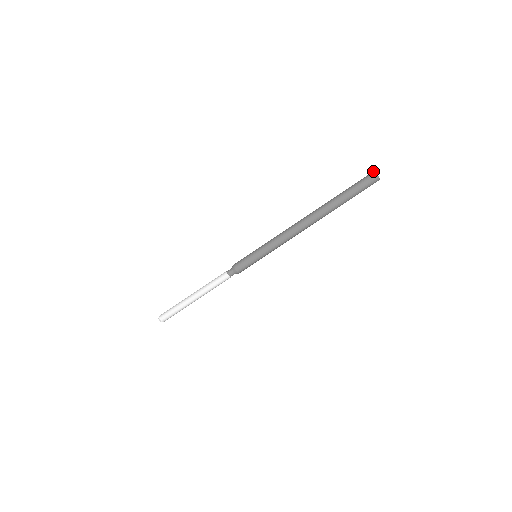
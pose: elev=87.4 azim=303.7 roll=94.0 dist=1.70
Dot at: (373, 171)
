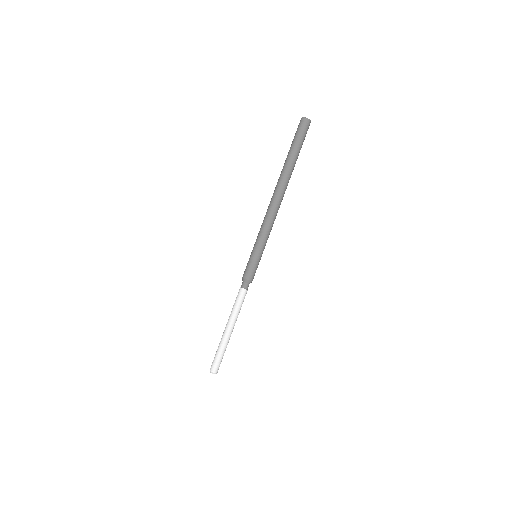
Dot at: (304, 117)
